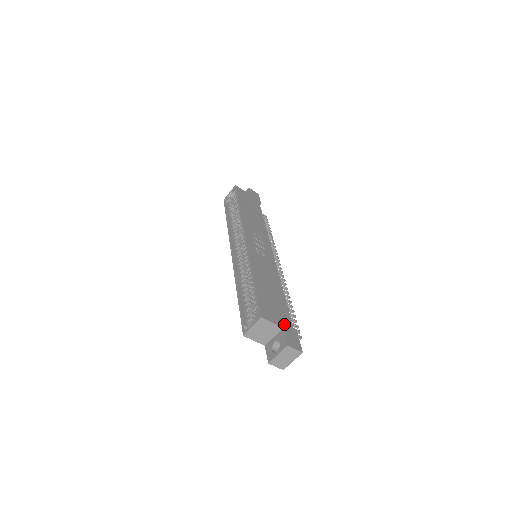
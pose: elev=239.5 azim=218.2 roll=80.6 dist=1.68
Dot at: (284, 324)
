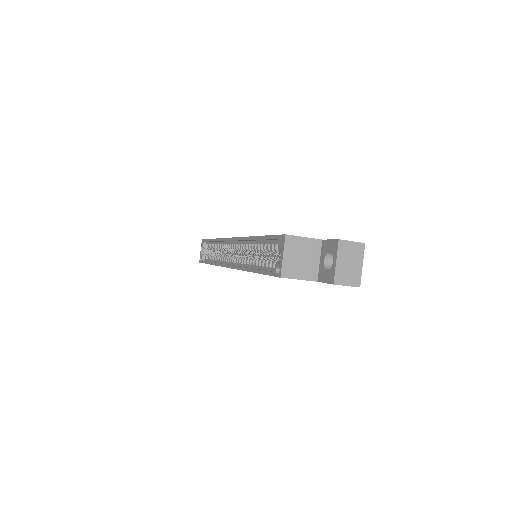
Dot at: occluded
